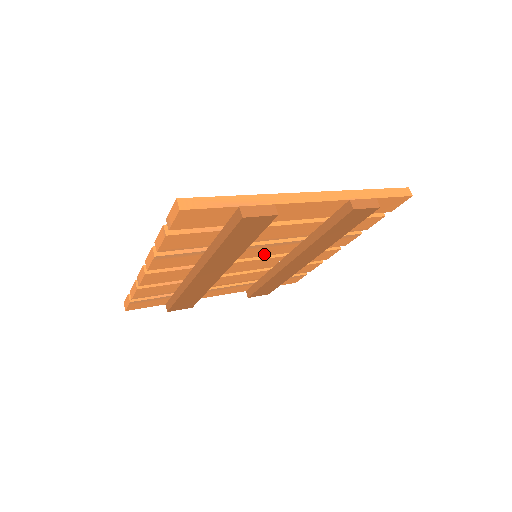
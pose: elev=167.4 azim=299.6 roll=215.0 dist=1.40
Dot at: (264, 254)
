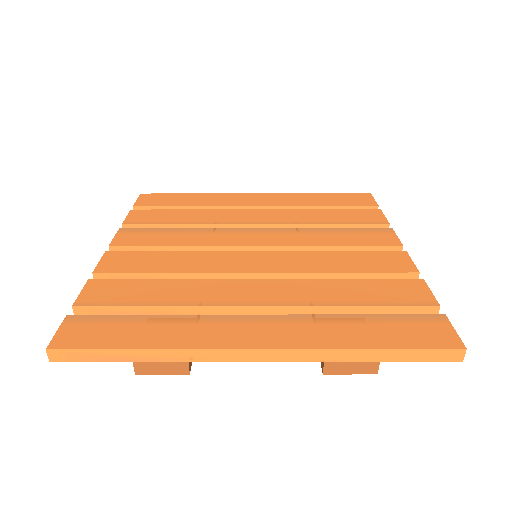
Dot at: occluded
